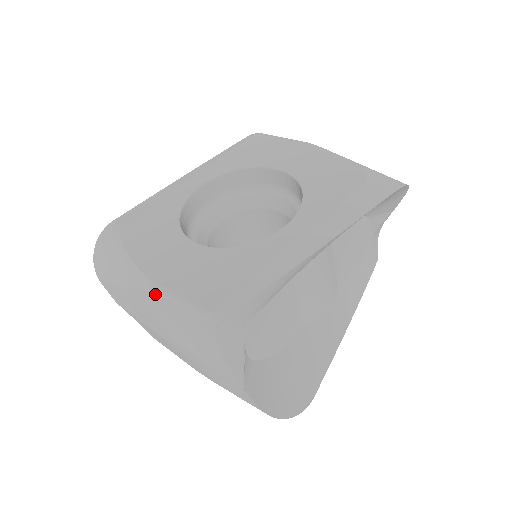
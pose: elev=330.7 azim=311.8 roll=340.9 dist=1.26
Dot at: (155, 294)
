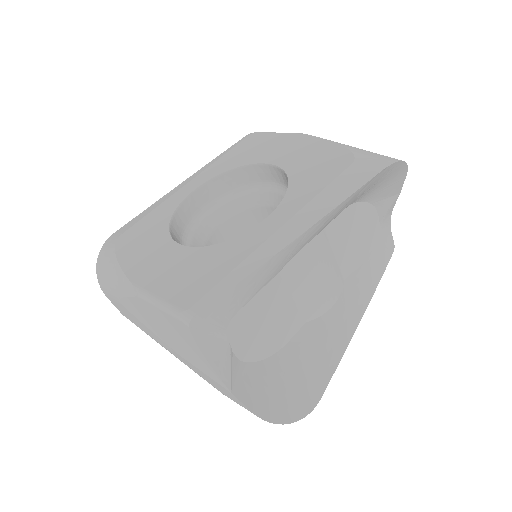
Dot at: (139, 299)
